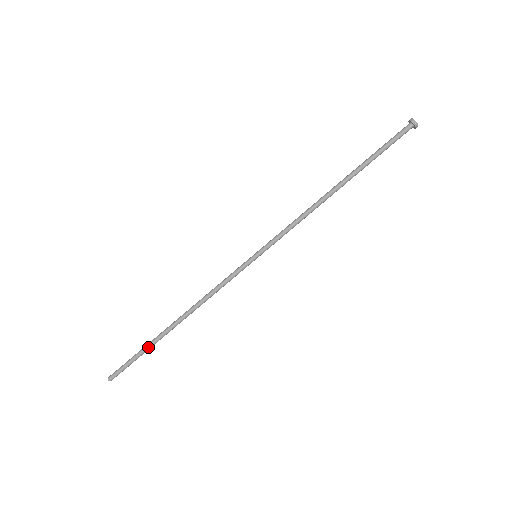
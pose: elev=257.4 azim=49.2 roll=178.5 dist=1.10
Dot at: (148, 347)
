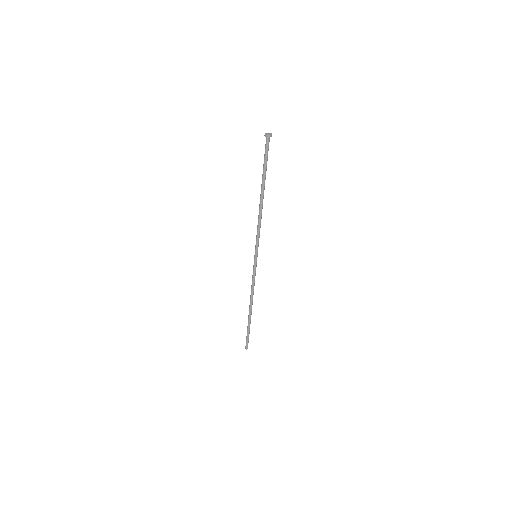
Dot at: occluded
